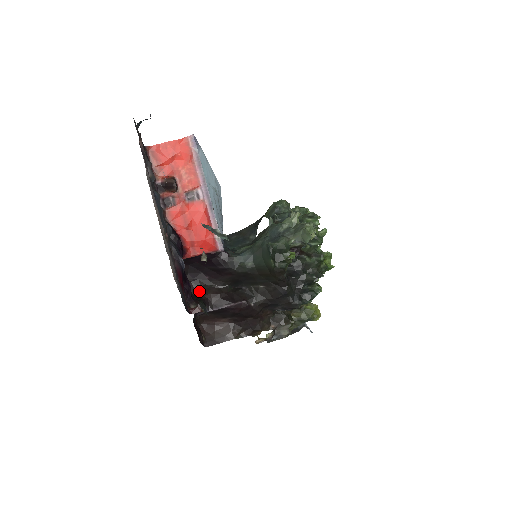
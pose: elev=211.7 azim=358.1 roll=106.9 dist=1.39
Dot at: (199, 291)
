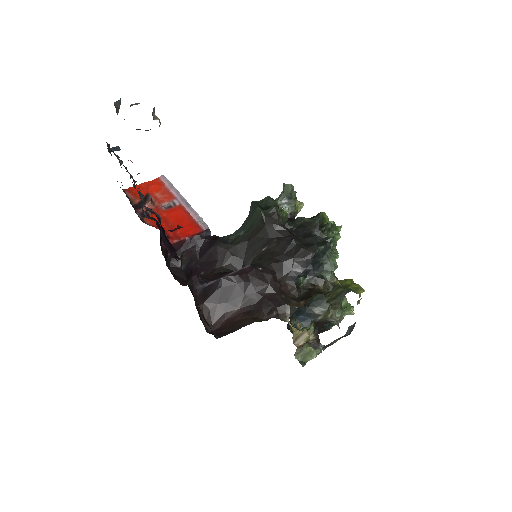
Dot at: occluded
